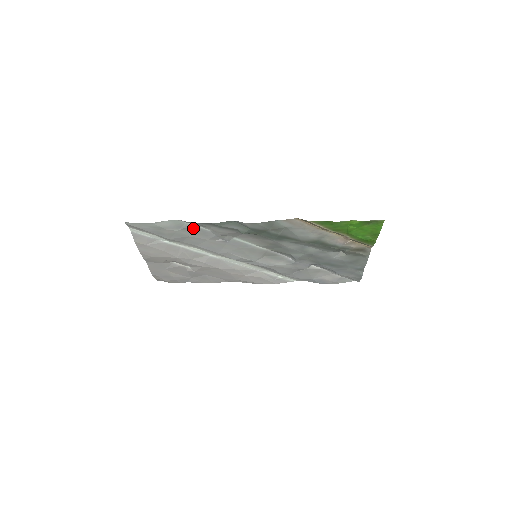
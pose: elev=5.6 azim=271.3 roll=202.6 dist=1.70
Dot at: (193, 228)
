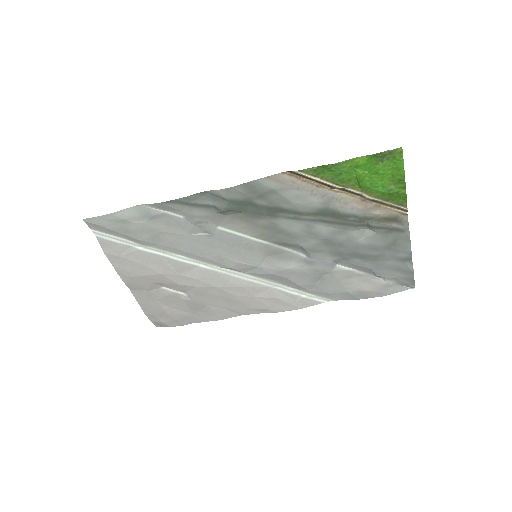
Dot at: (163, 216)
